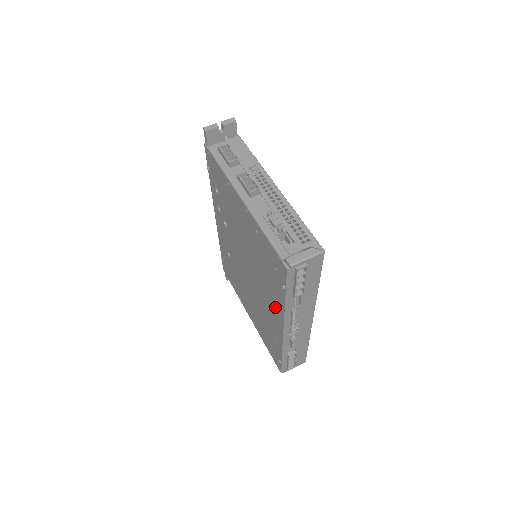
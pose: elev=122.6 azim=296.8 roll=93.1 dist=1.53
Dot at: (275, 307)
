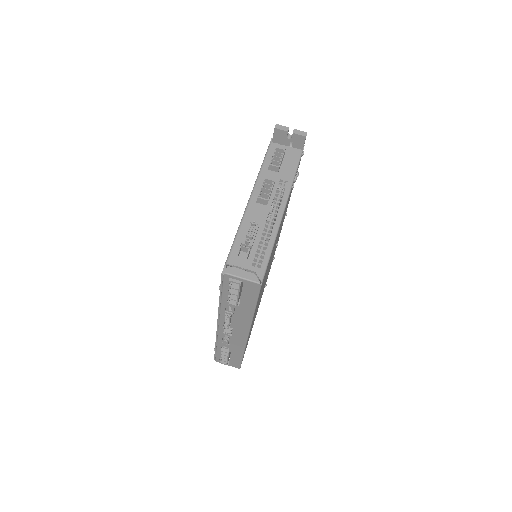
Dot at: occluded
